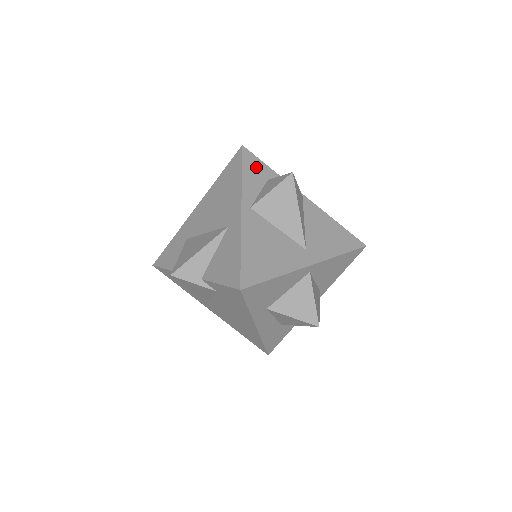
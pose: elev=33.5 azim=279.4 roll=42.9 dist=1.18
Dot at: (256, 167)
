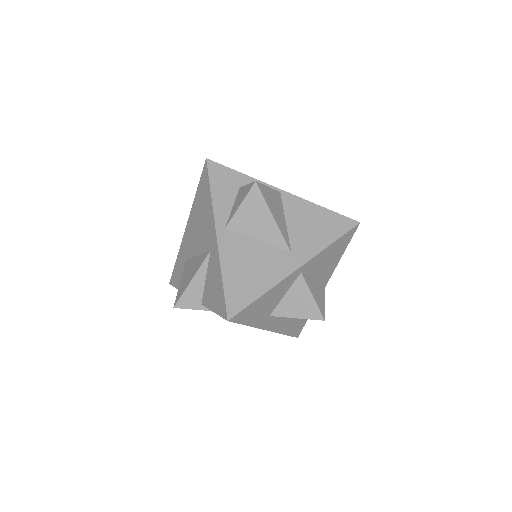
Dot at: (225, 178)
